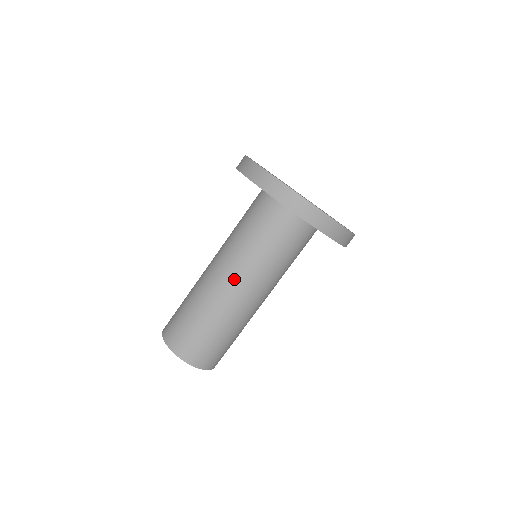
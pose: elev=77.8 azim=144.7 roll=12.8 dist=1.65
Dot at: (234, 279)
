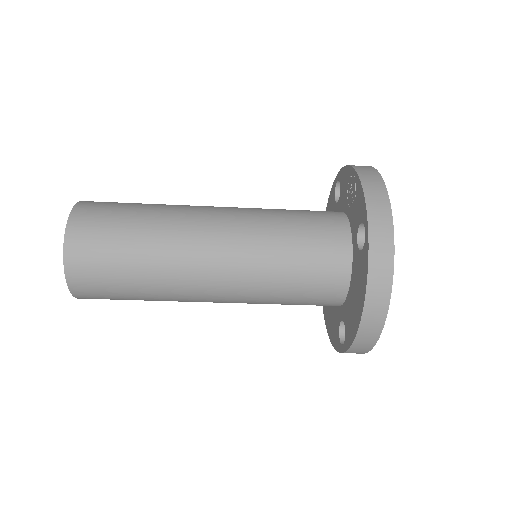
Dot at: (220, 293)
